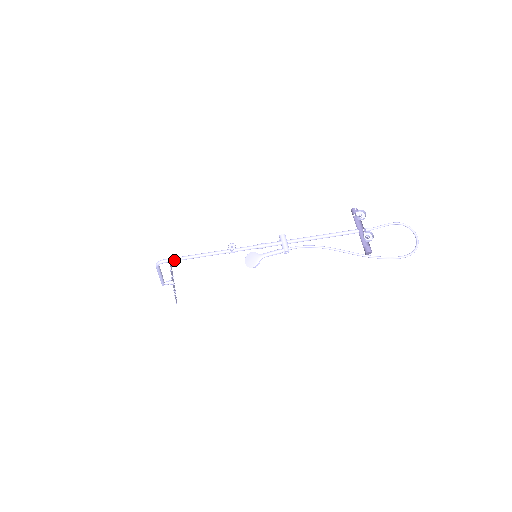
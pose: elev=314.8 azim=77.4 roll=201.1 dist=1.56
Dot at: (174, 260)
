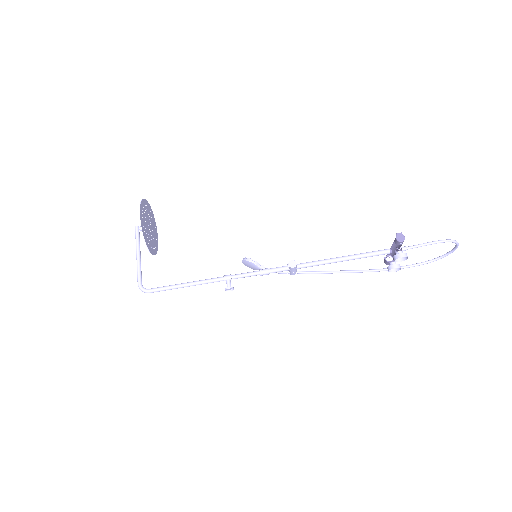
Dot at: occluded
